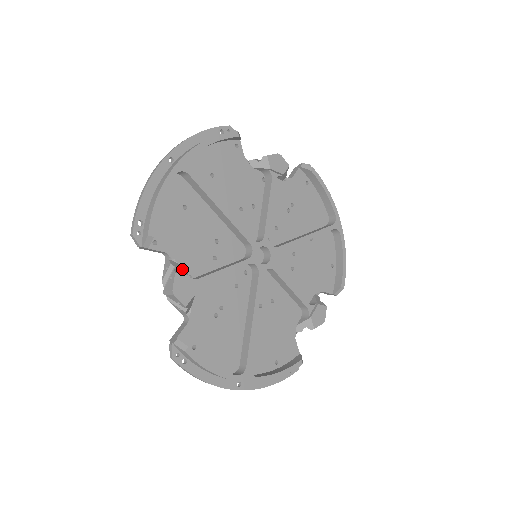
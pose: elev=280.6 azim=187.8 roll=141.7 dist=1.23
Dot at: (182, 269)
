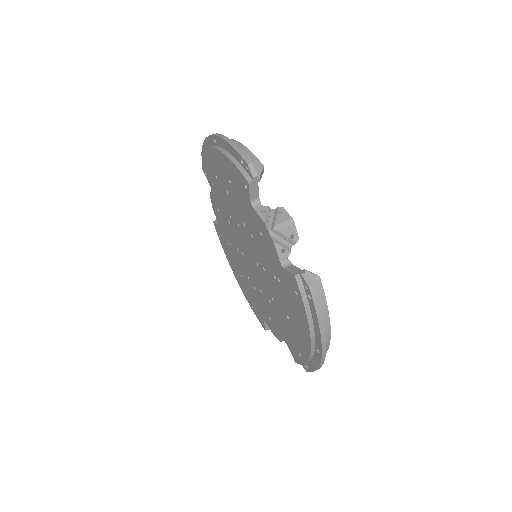
Dot at: occluded
